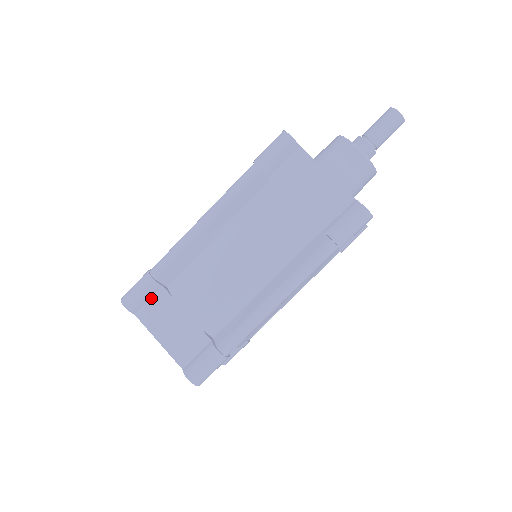
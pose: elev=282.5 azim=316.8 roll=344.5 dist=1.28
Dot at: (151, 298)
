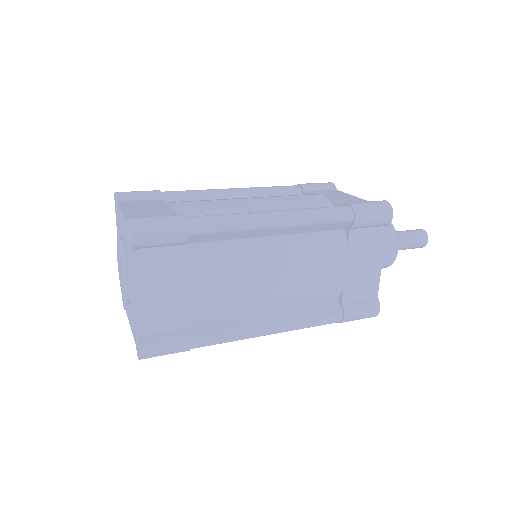
Dot at: (165, 247)
